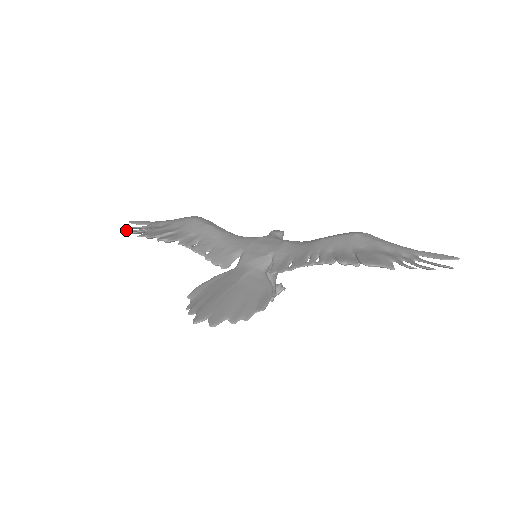
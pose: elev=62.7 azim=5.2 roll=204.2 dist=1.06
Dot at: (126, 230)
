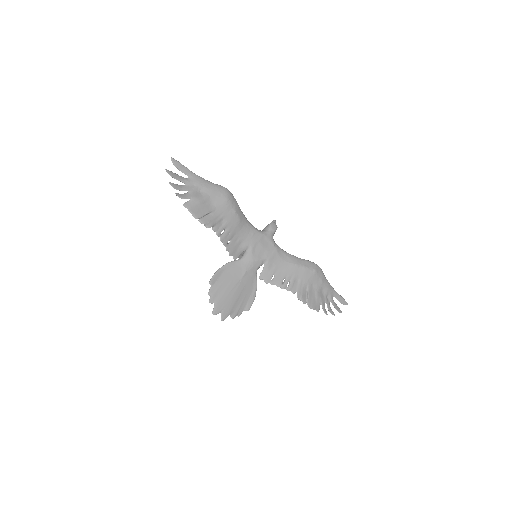
Dot at: (173, 186)
